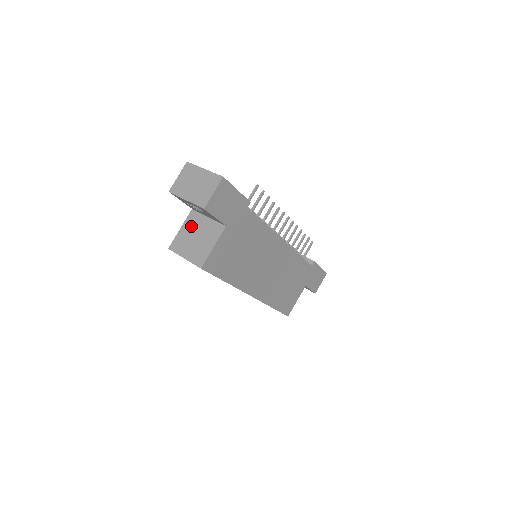
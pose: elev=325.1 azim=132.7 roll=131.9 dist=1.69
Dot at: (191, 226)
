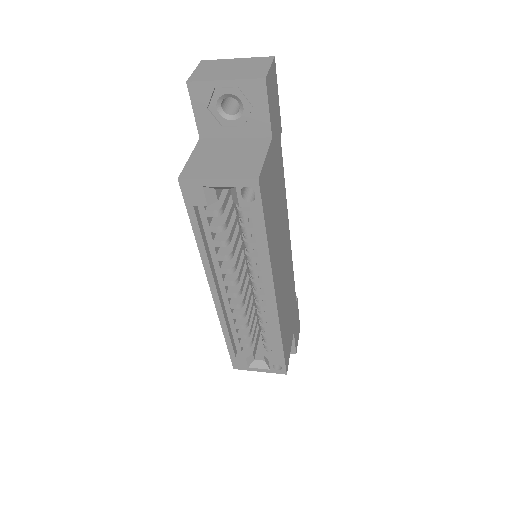
Dot at: (209, 150)
